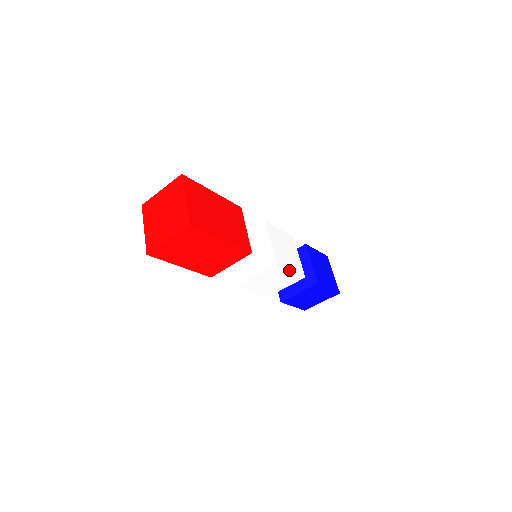
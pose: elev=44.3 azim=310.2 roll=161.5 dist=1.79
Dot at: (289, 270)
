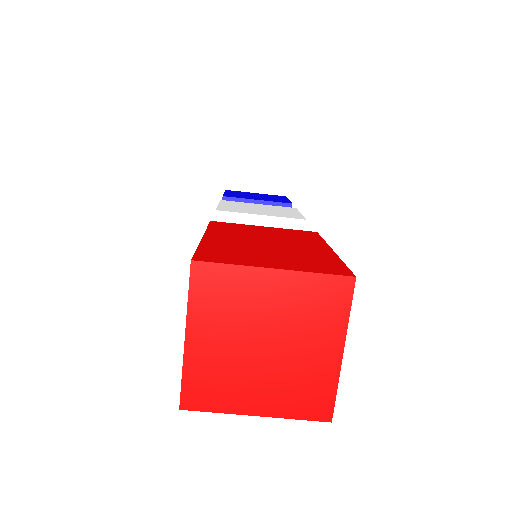
Dot at: occluded
